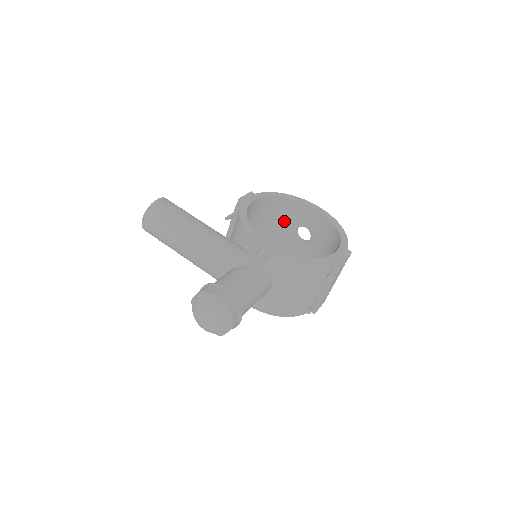
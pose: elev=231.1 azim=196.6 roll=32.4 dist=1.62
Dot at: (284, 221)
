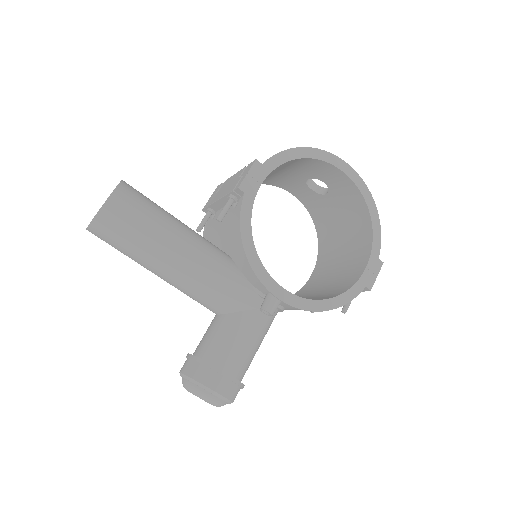
Dot at: (295, 171)
